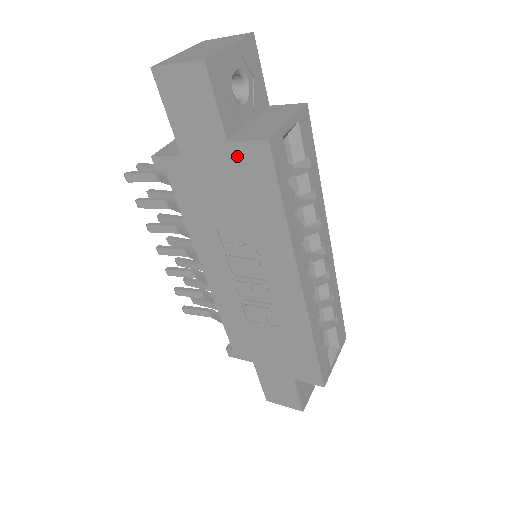
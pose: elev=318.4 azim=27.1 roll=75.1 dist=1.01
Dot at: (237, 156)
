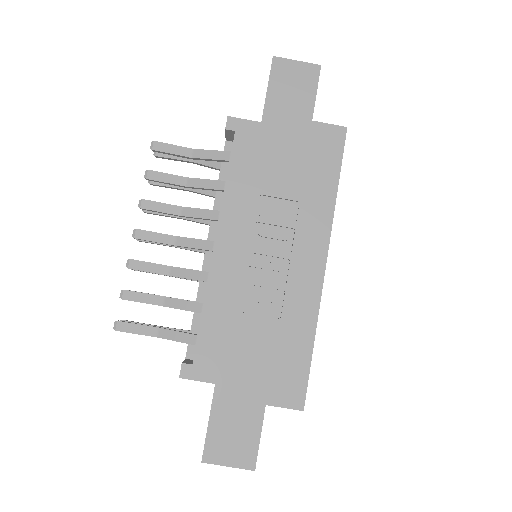
Dot at: (315, 133)
